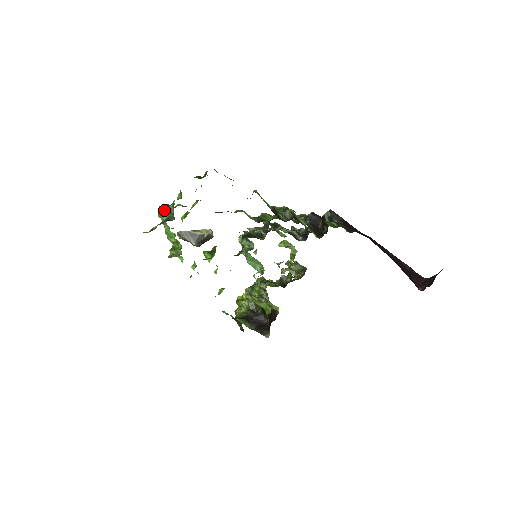
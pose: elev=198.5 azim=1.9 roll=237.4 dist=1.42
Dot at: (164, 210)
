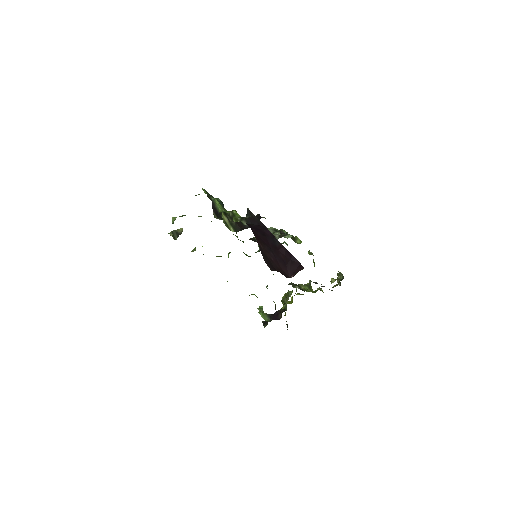
Dot at: (174, 218)
